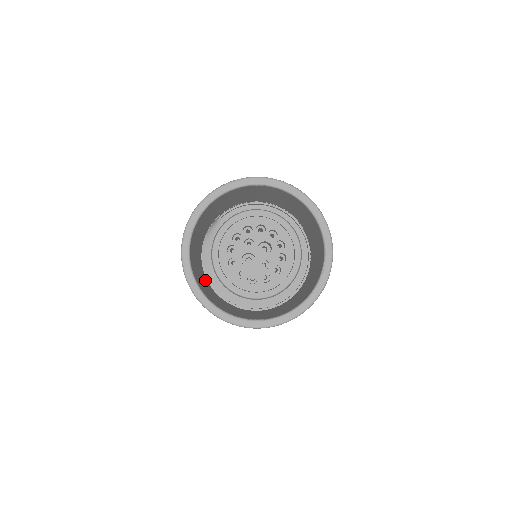
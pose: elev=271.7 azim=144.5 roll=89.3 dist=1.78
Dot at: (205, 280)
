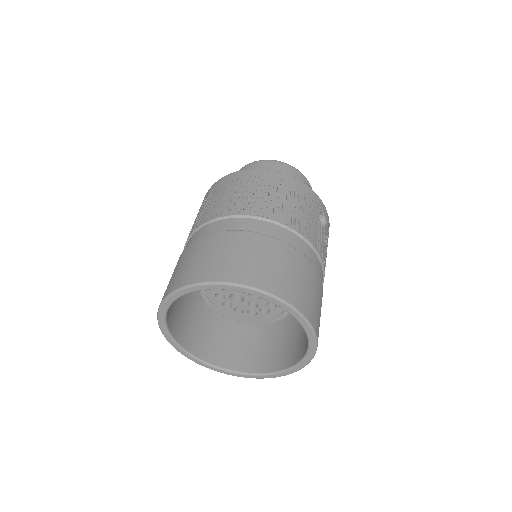
Dot at: occluded
